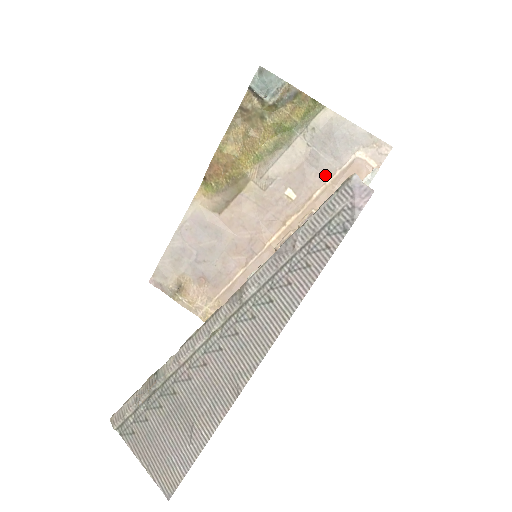
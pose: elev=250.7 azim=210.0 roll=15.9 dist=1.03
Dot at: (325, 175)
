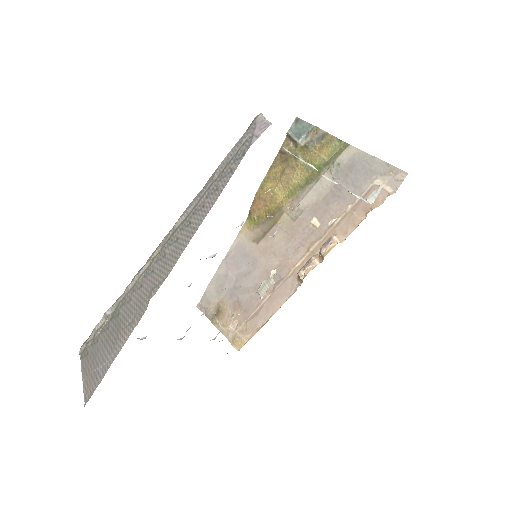
Dot at: (346, 203)
